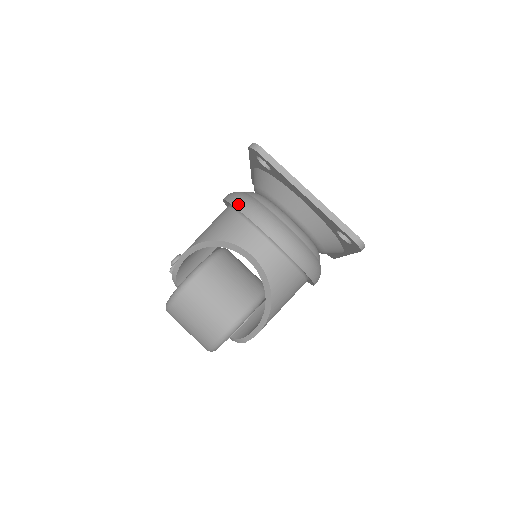
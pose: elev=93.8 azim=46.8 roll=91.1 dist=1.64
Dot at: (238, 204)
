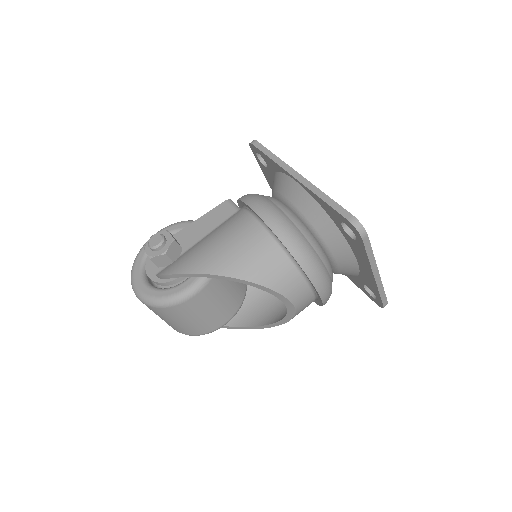
Dot at: (298, 255)
